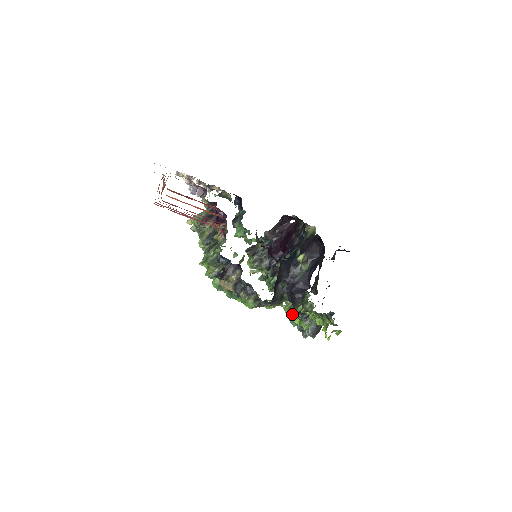
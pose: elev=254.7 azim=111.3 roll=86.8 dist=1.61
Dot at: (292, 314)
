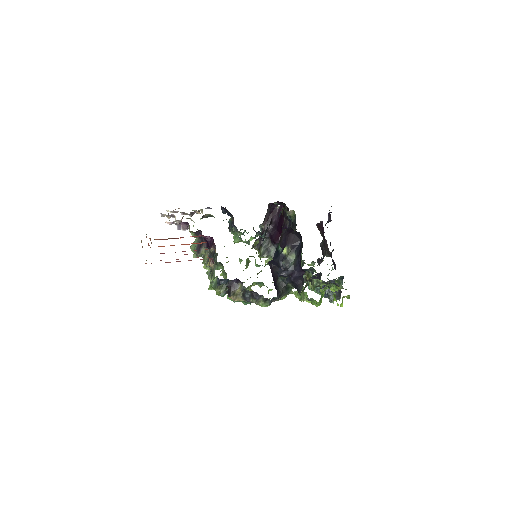
Dot at: occluded
